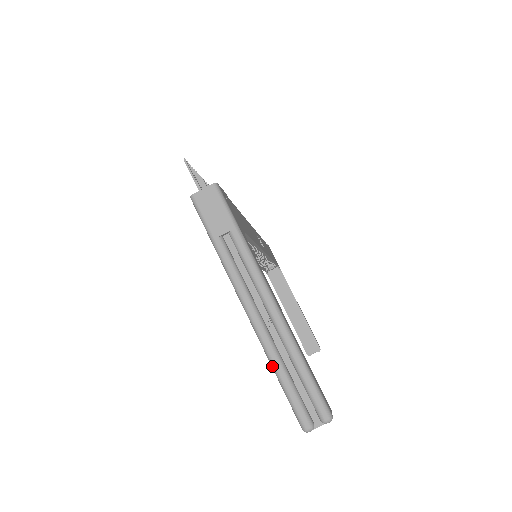
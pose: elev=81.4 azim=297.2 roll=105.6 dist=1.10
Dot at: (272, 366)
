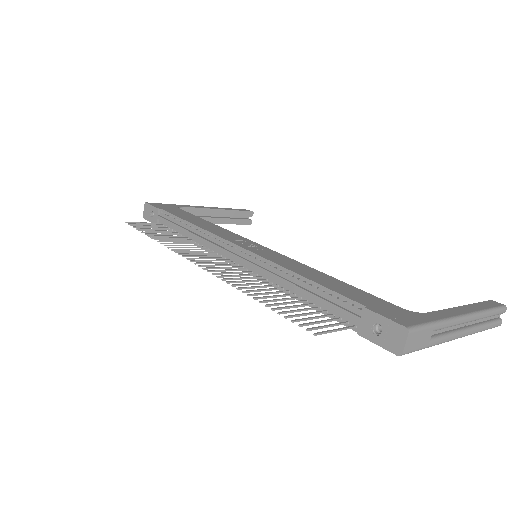
Dot at: occluded
